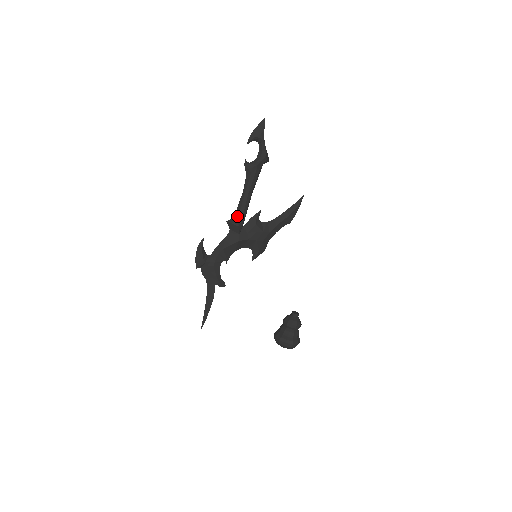
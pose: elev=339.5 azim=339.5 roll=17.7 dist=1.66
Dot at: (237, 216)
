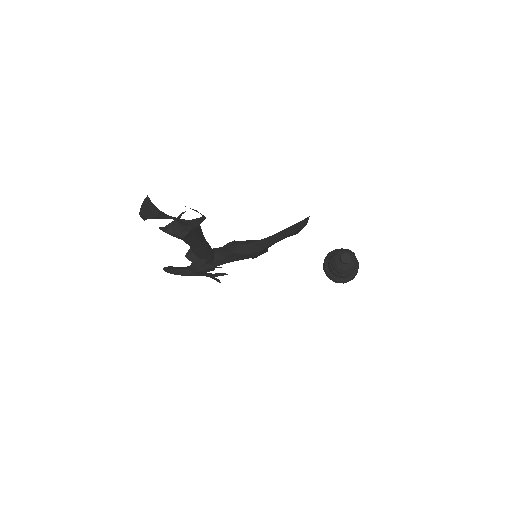
Dot at: (196, 256)
